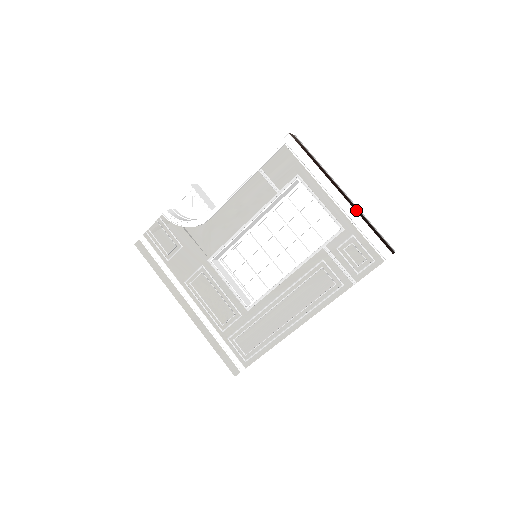
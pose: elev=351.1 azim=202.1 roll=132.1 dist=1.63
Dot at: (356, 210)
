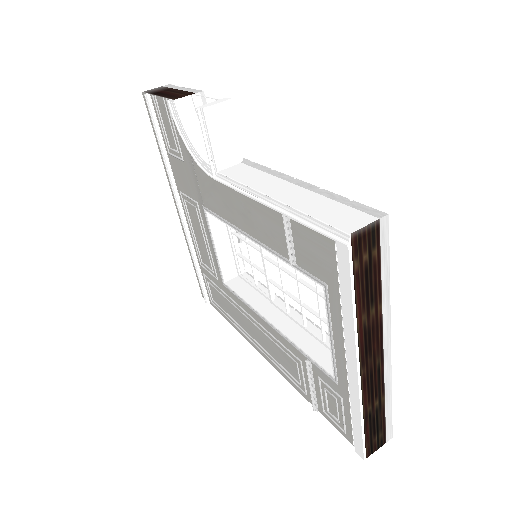
Dot at: (368, 393)
